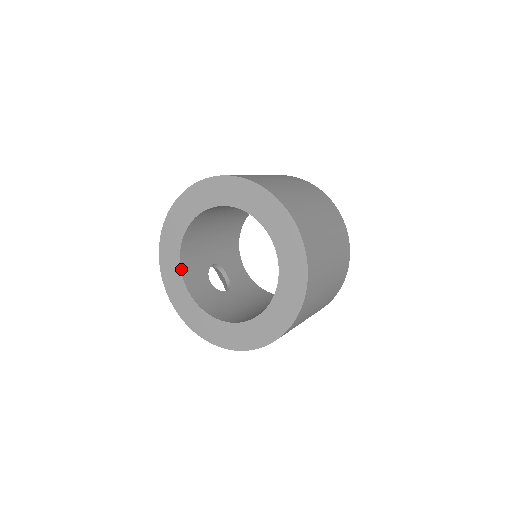
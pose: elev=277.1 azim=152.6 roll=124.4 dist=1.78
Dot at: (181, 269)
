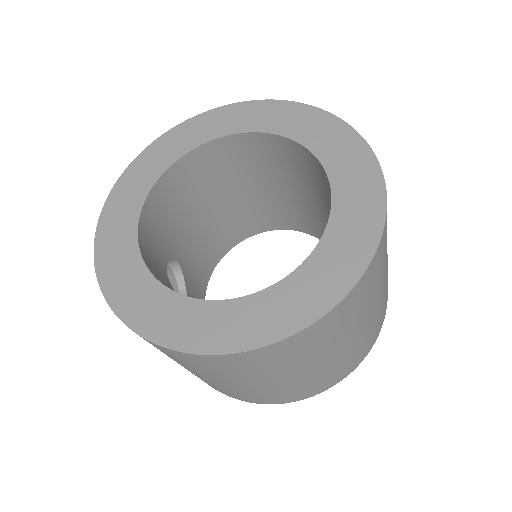
Dot at: (141, 211)
